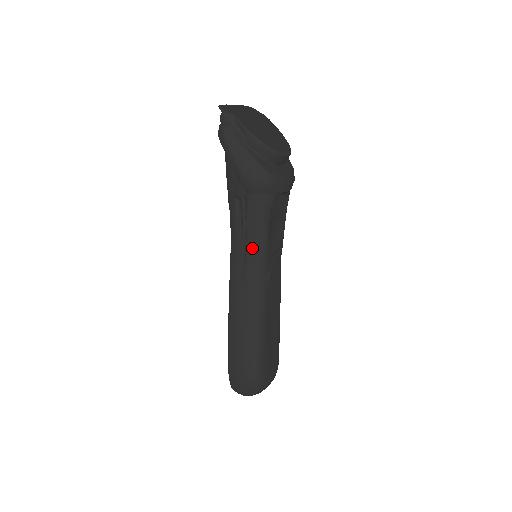
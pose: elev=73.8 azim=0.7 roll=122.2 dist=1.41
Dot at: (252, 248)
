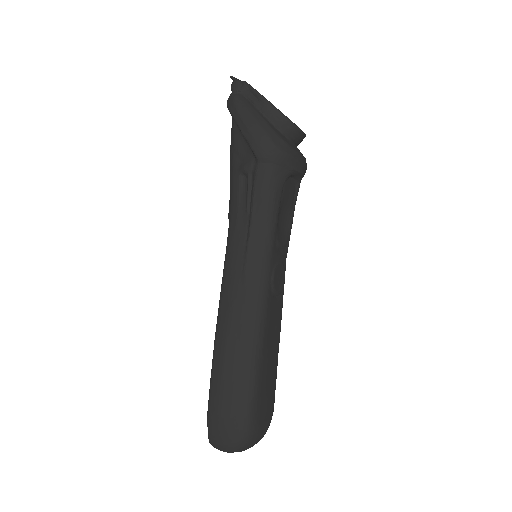
Dot at: (256, 233)
